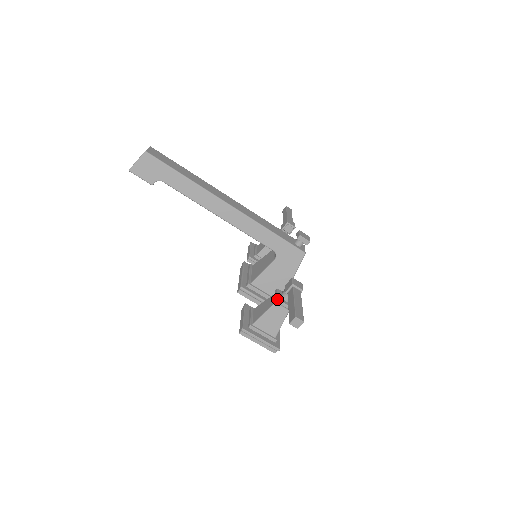
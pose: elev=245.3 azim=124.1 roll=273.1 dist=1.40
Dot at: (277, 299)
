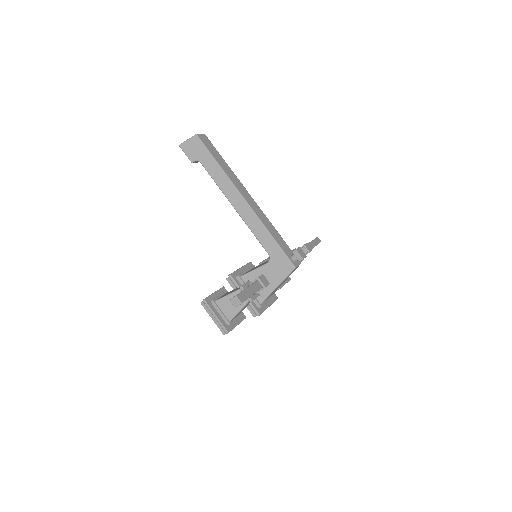
Dot at: (241, 286)
